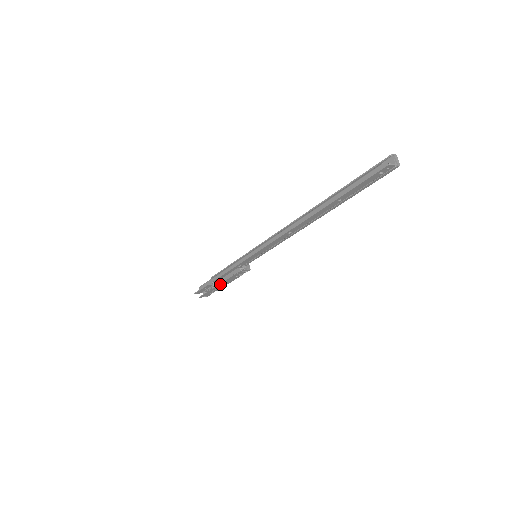
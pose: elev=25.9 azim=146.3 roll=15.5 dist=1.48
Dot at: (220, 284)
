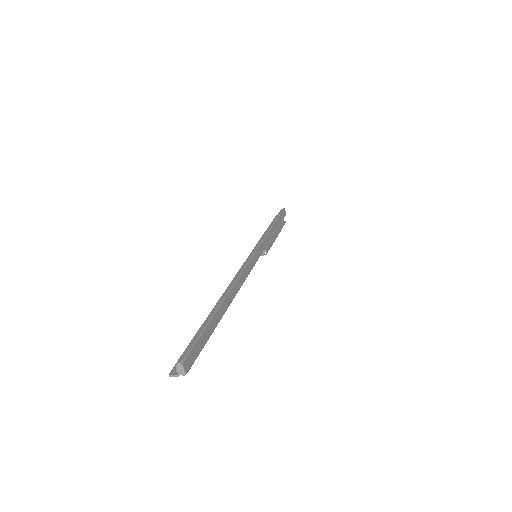
Dot at: occluded
